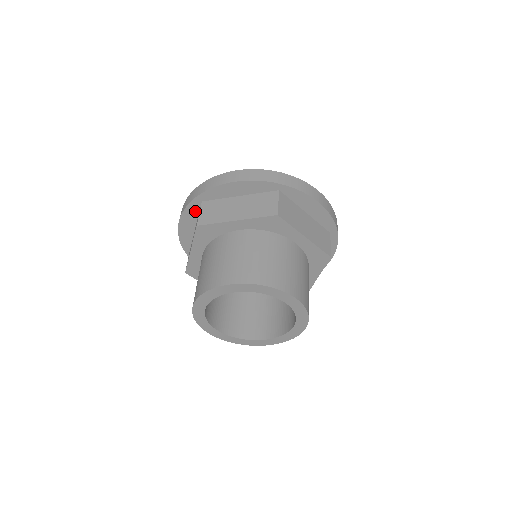
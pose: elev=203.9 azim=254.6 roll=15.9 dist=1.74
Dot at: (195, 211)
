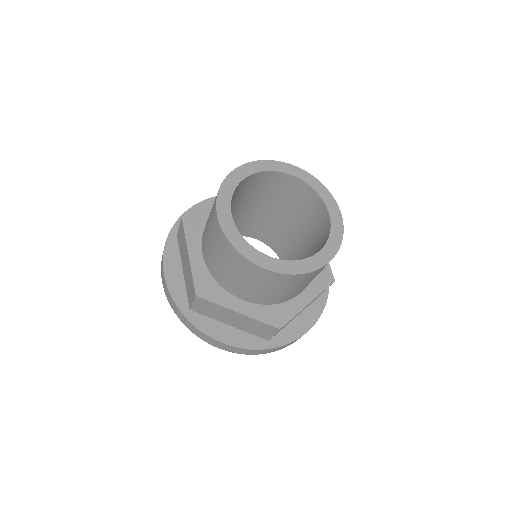
Dot at: occluded
